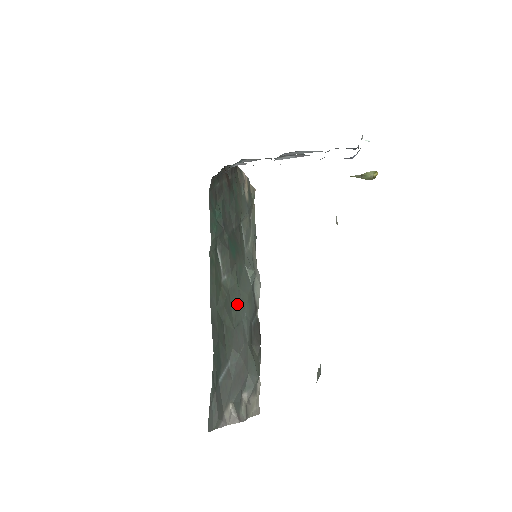
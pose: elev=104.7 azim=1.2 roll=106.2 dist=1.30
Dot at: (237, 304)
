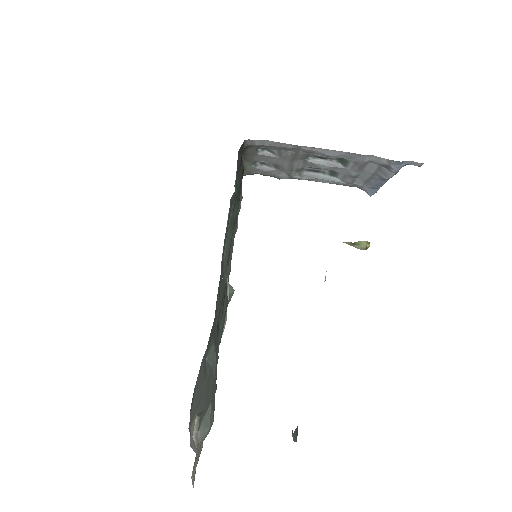
Dot at: (222, 301)
